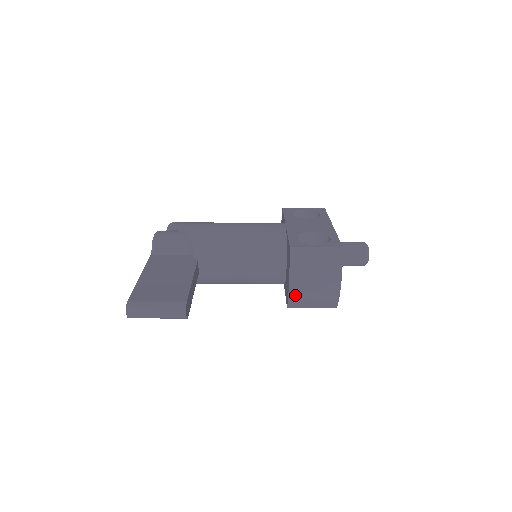
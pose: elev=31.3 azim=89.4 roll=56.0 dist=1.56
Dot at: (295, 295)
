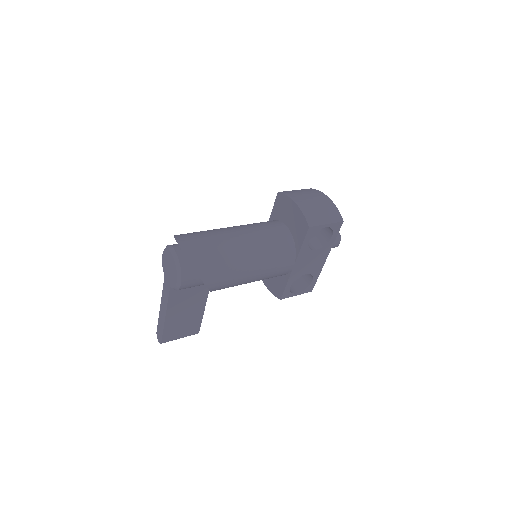
Dot at: occluded
